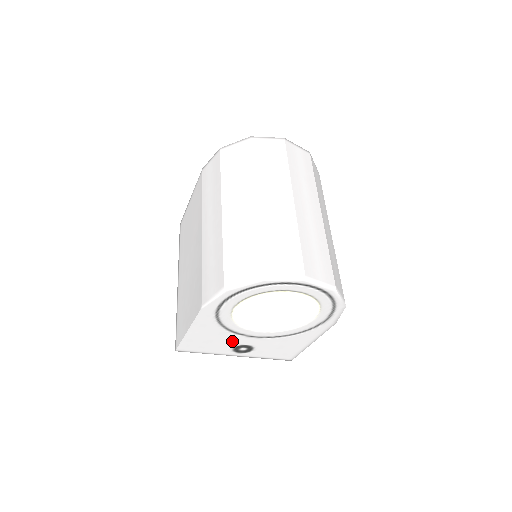
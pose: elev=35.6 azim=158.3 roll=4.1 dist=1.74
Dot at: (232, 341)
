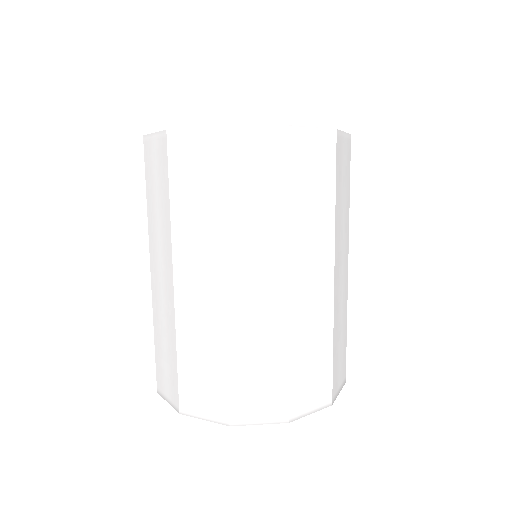
Dot at: occluded
